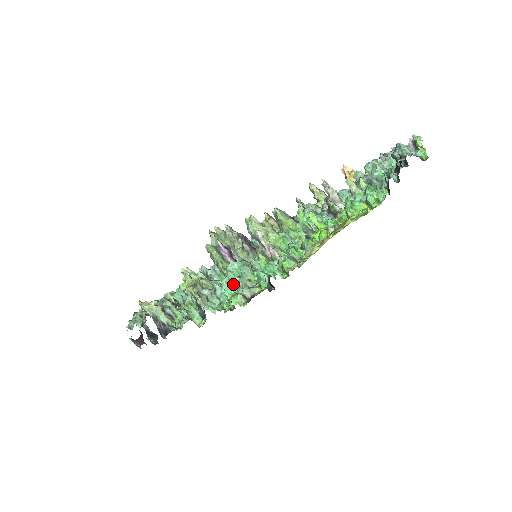
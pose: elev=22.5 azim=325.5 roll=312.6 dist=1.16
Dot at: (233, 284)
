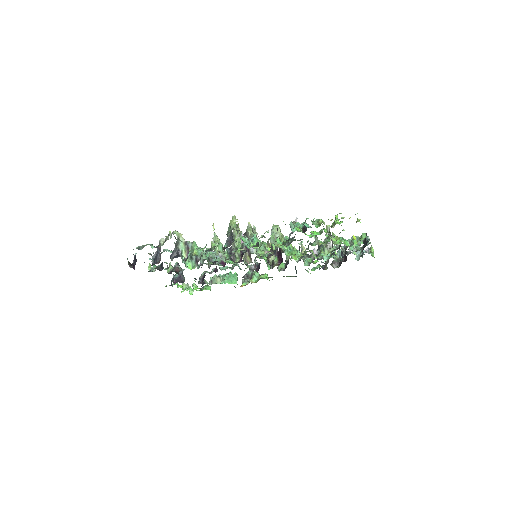
Dot at: occluded
